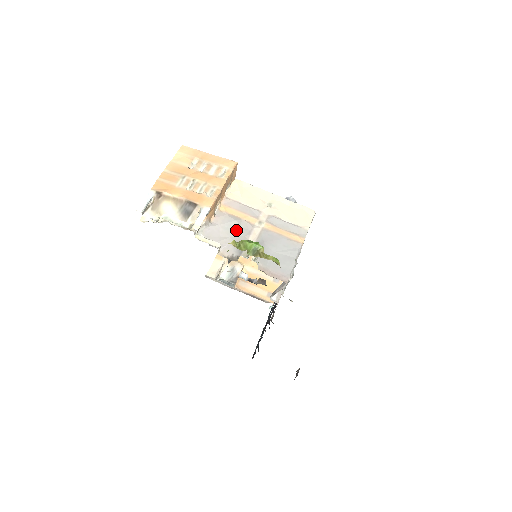
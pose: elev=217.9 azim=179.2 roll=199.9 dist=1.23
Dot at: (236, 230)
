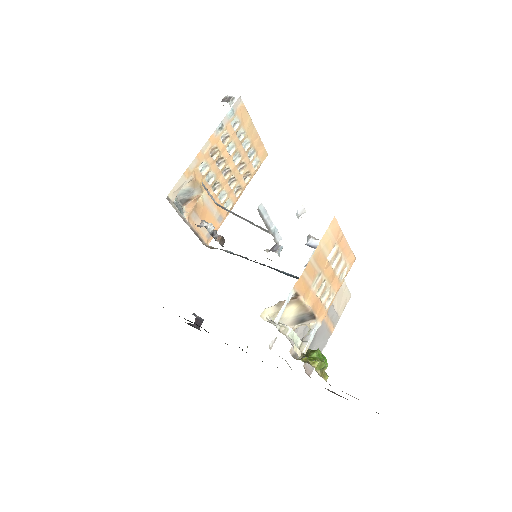
Dot at: occluded
